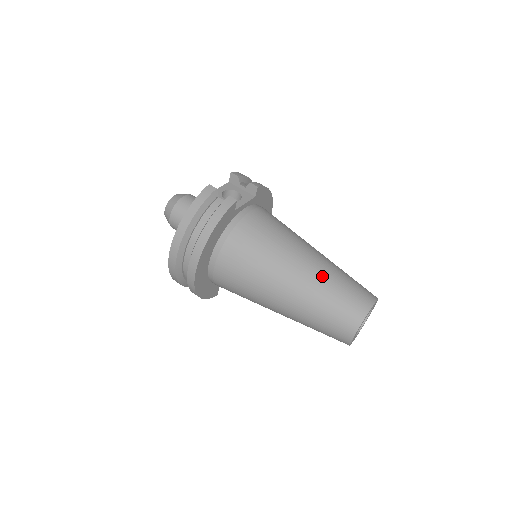
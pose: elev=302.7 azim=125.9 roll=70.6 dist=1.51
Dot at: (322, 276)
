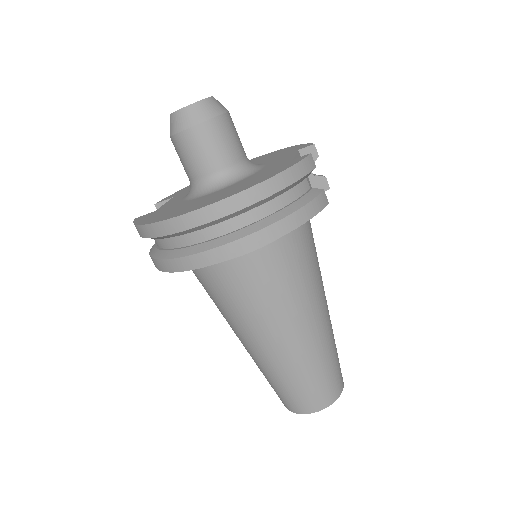
Dot at: (330, 338)
